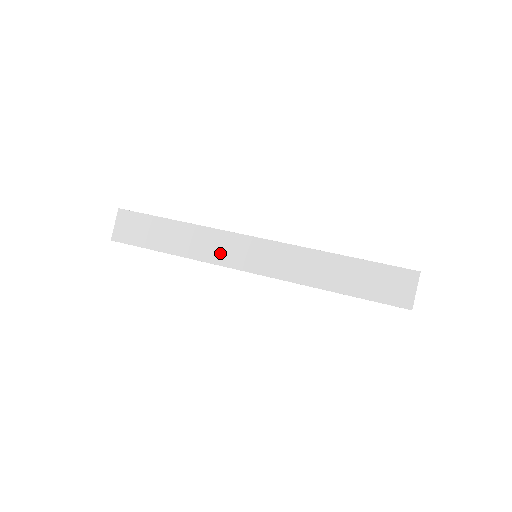
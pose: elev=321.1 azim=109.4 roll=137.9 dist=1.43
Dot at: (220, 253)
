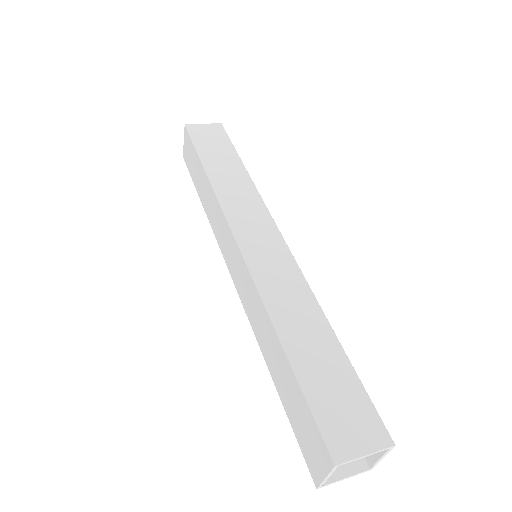
Dot at: (239, 210)
